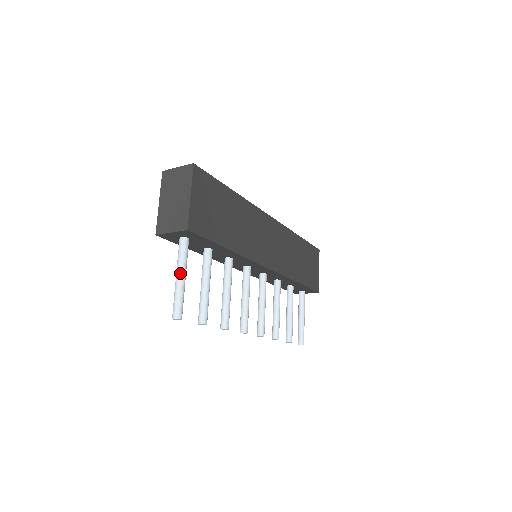
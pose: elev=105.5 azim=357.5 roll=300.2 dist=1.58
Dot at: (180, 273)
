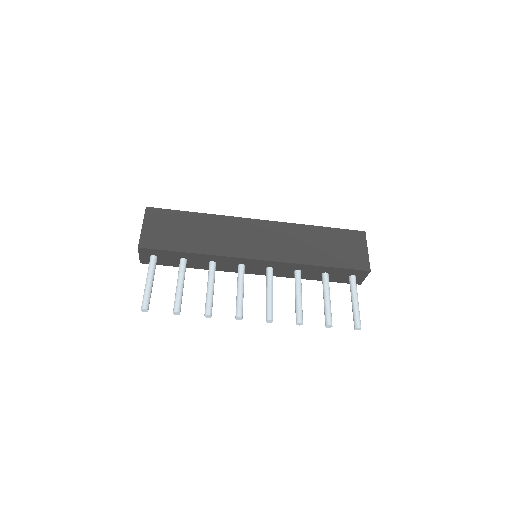
Dot at: (146, 279)
